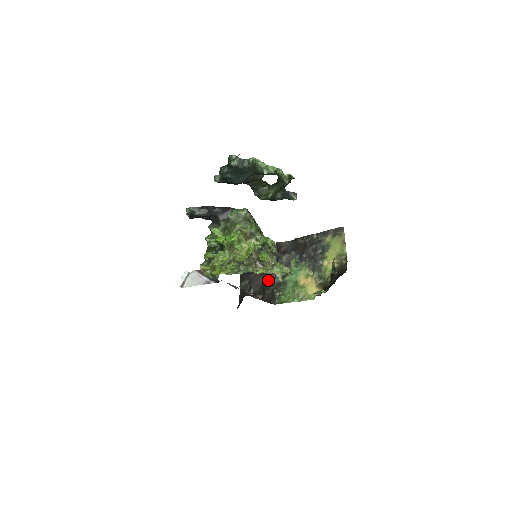
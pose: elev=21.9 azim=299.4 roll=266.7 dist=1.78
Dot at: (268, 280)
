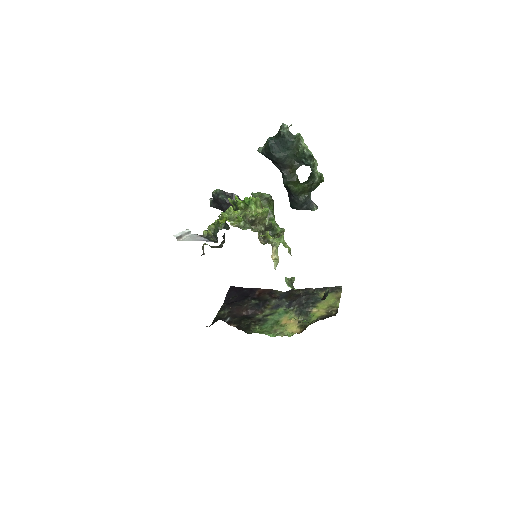
Dot at: (249, 315)
